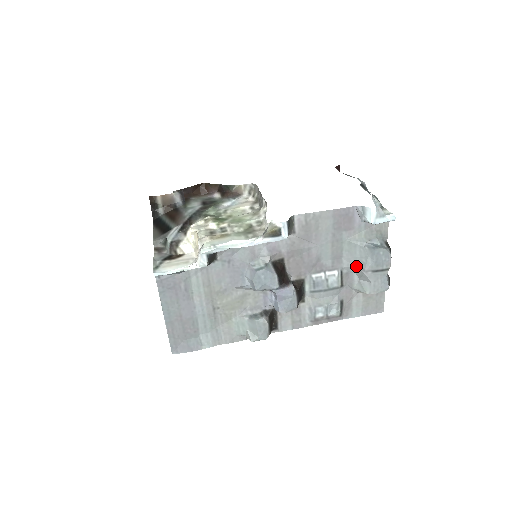
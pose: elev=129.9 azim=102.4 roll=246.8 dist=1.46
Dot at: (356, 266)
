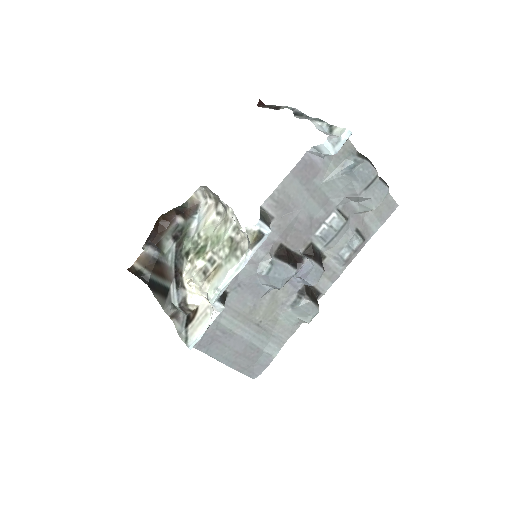
Dot at: (347, 196)
